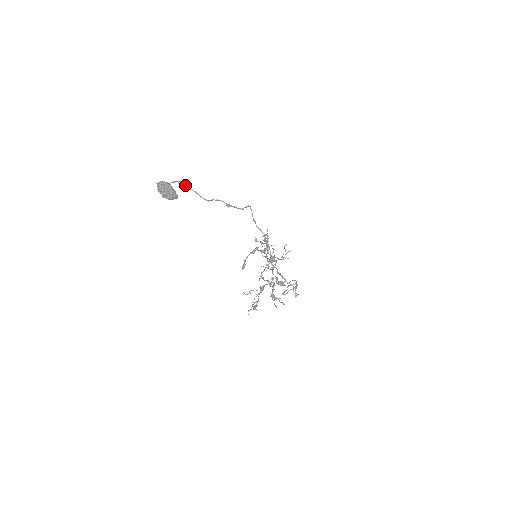
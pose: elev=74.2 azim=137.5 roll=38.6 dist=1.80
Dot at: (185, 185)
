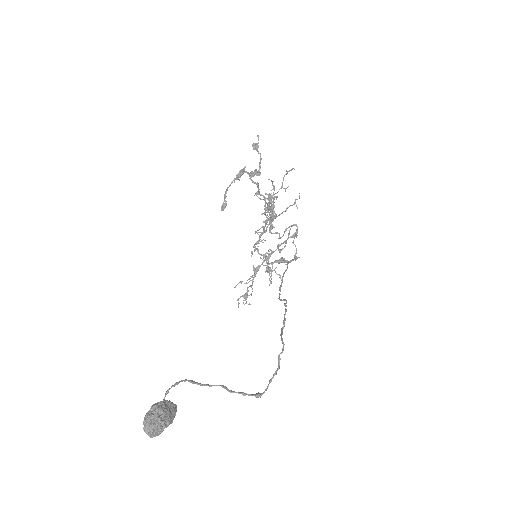
Dot at: occluded
